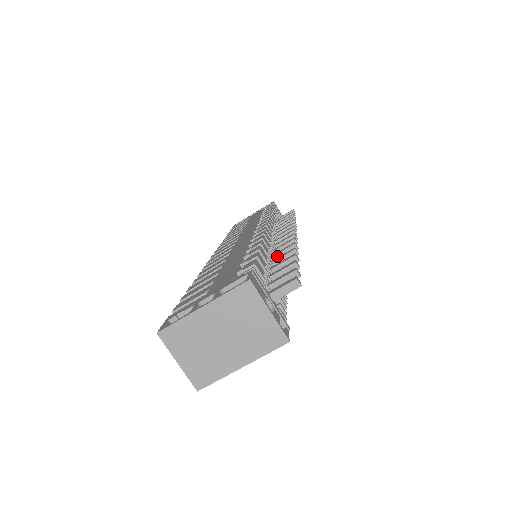
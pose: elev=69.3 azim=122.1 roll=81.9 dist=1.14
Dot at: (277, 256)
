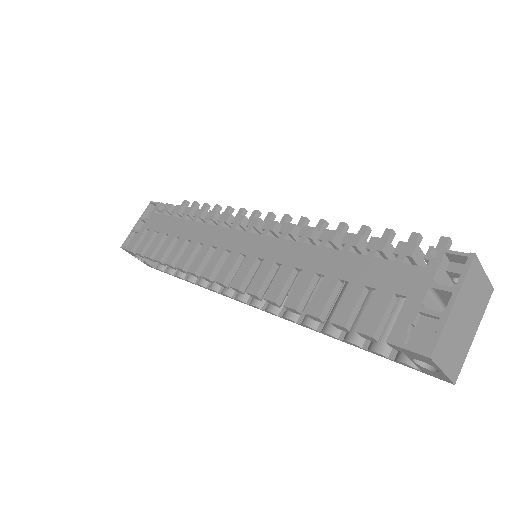
Dot at: occluded
